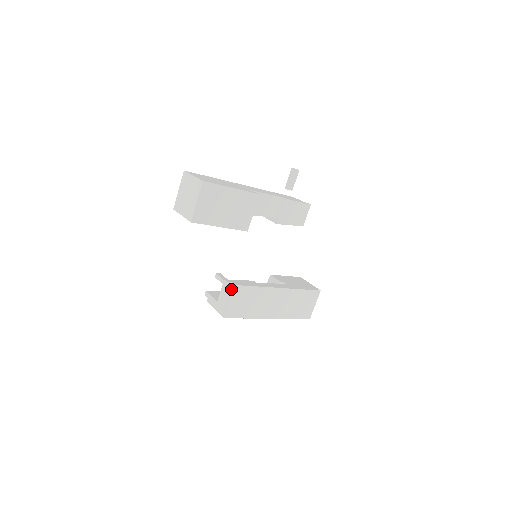
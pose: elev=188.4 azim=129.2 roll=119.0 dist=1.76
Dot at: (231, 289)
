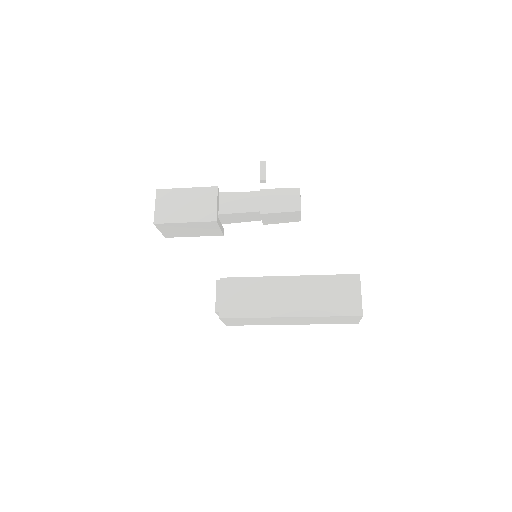
Dot at: (221, 285)
